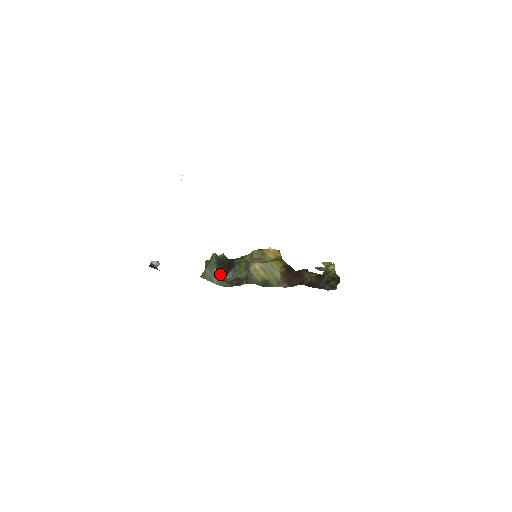
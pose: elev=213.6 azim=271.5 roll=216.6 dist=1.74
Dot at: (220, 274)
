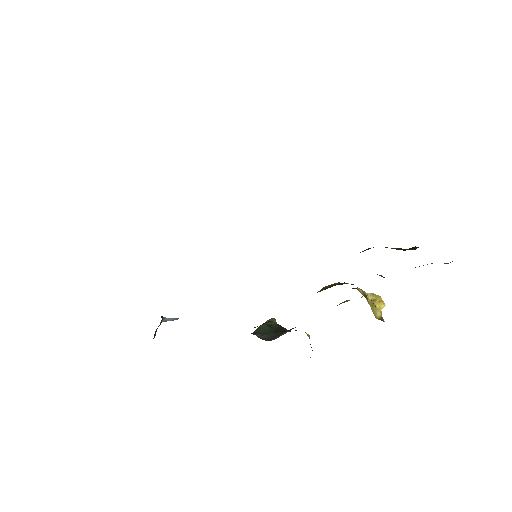
Dot at: (263, 334)
